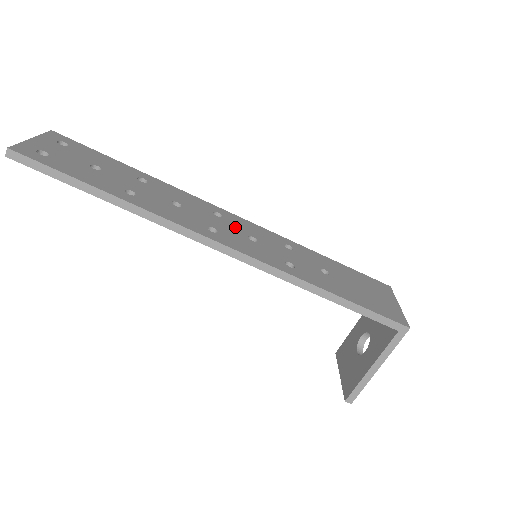
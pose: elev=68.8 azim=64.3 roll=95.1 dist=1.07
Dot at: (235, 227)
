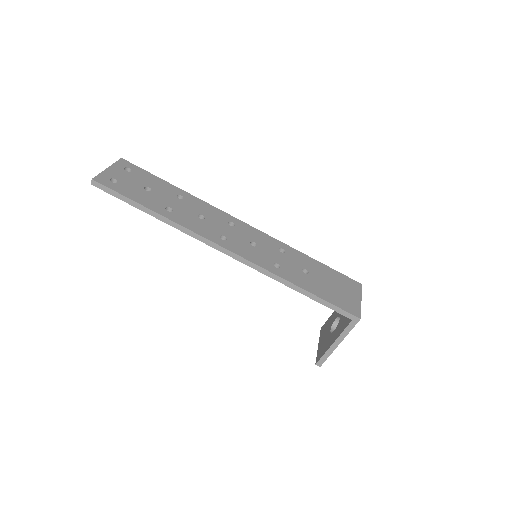
Dot at: (242, 234)
